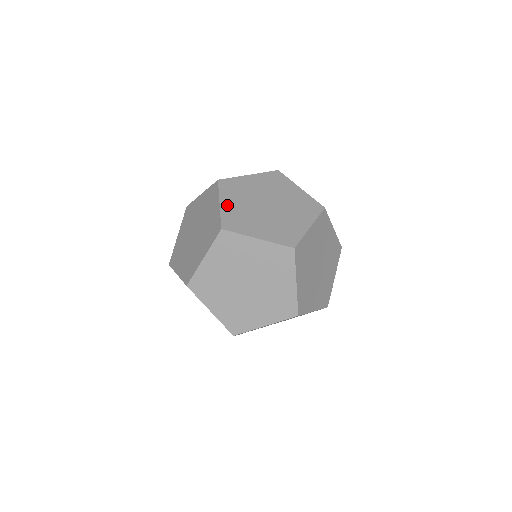
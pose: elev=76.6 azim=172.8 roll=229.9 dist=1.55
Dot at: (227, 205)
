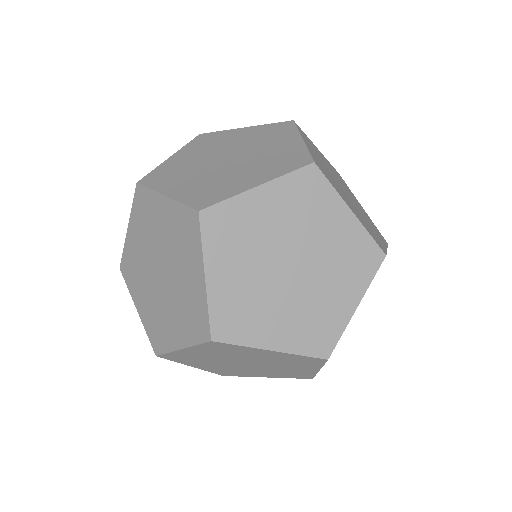
Dot at: occluded
